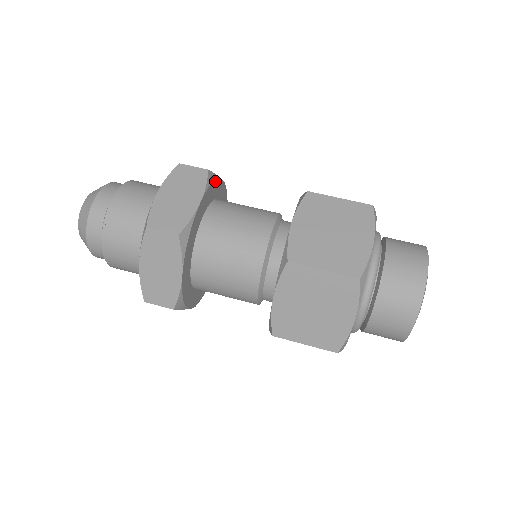
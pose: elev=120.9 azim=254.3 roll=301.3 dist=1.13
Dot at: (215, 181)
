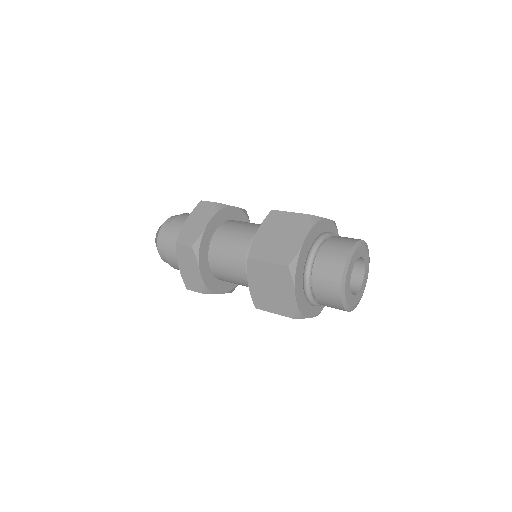
Dot at: (247, 219)
